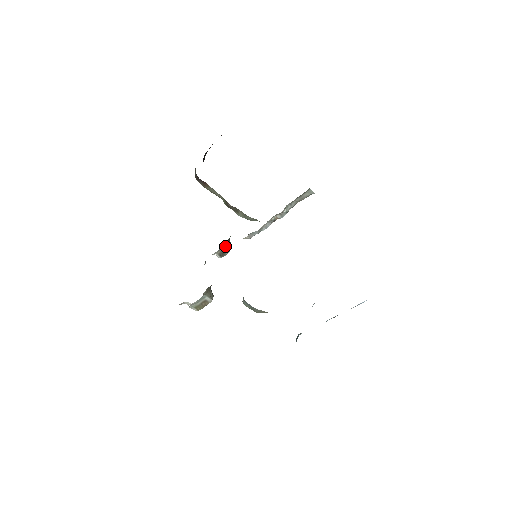
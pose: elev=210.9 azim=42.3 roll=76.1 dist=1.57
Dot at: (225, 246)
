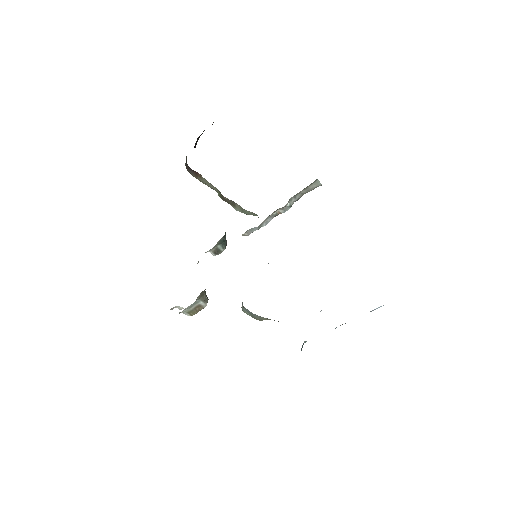
Dot at: (220, 243)
